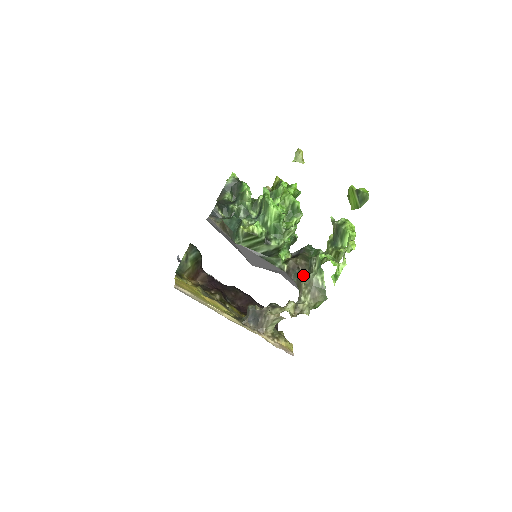
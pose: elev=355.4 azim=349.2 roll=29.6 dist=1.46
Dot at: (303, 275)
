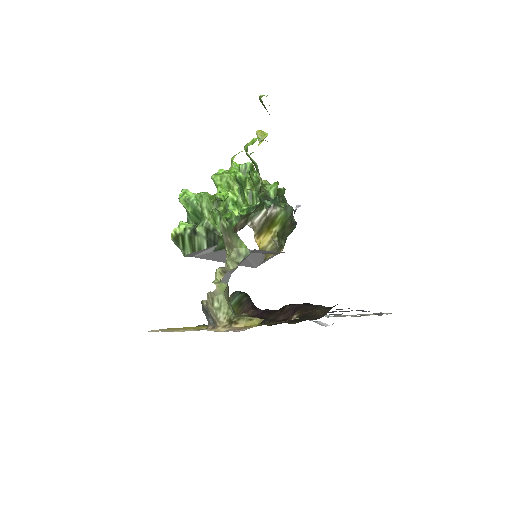
Dot at: occluded
